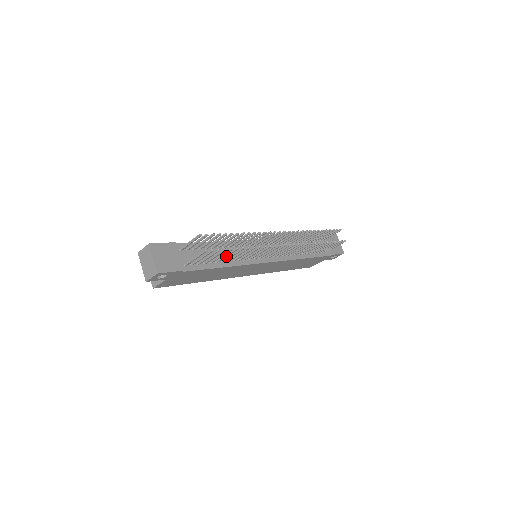
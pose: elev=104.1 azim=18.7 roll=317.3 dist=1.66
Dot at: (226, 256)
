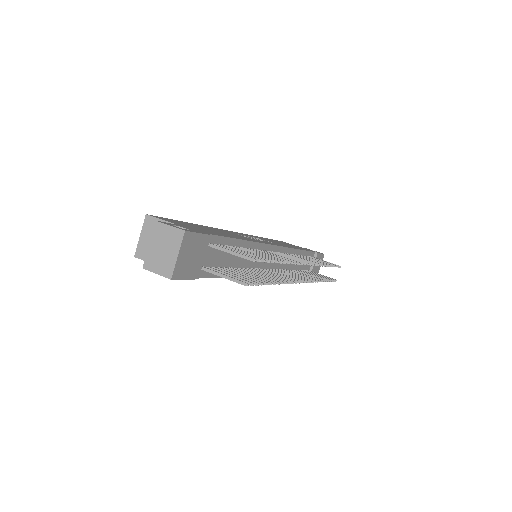
Dot at: occluded
